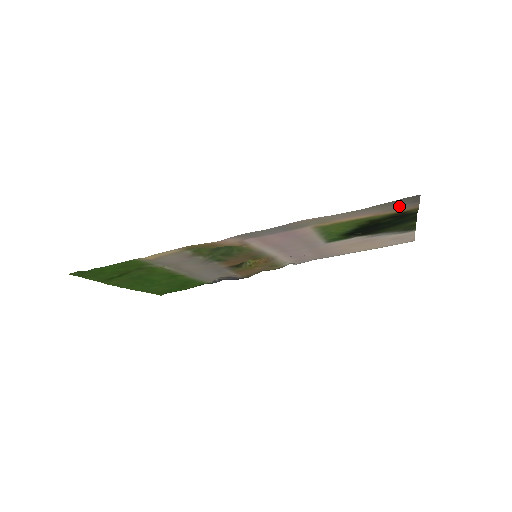
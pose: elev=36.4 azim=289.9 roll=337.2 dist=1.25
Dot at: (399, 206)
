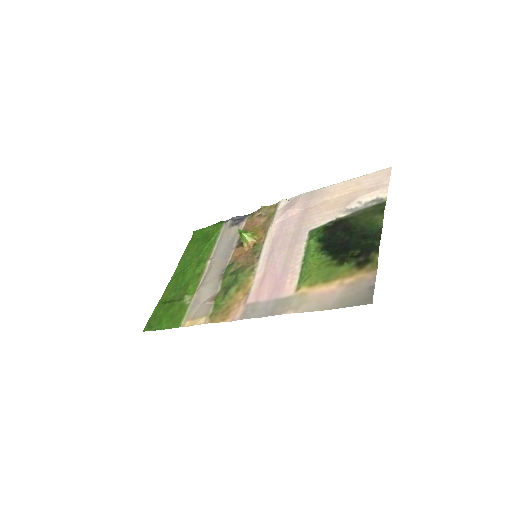
Dot at: (358, 288)
